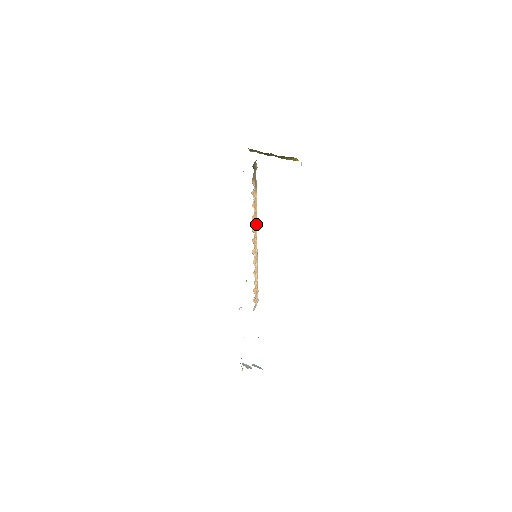
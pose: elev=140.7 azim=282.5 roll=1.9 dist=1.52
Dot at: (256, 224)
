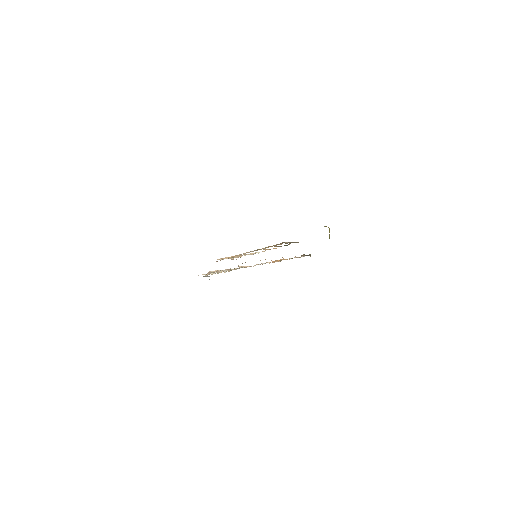
Dot at: occluded
